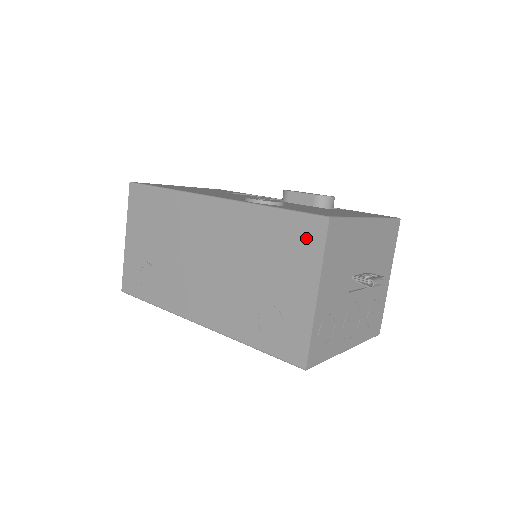
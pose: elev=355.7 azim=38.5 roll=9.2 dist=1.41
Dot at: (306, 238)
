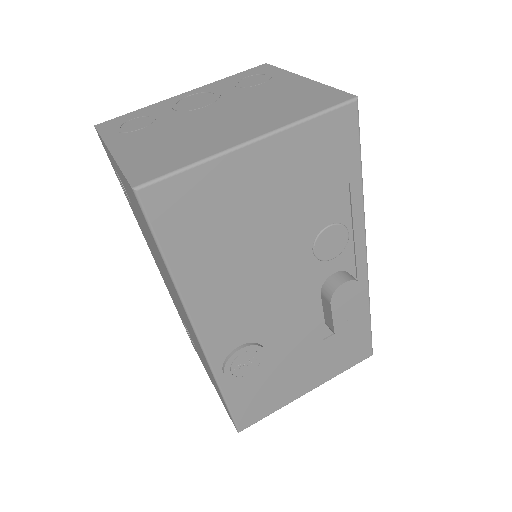
Dot at: occluded
